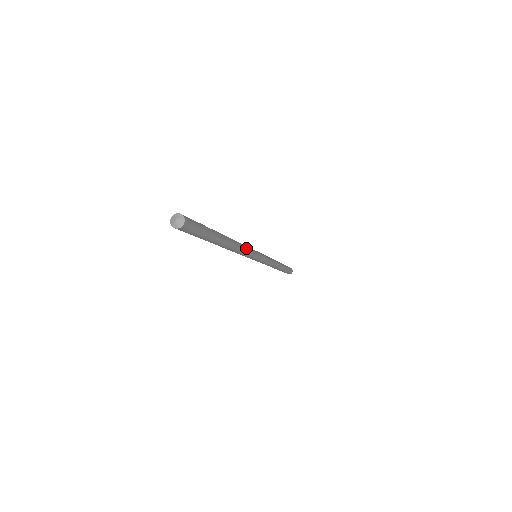
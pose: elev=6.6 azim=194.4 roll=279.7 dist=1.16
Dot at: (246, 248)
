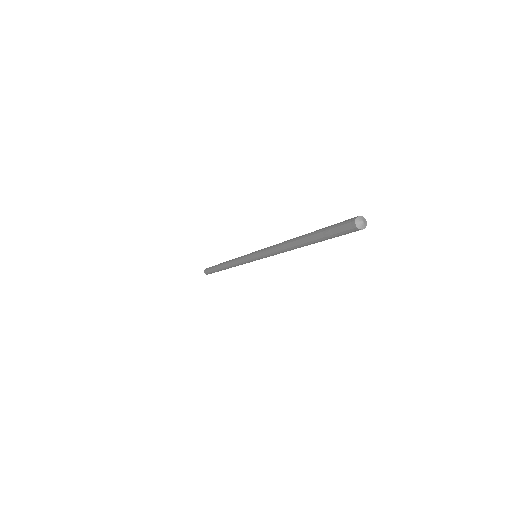
Dot at: occluded
